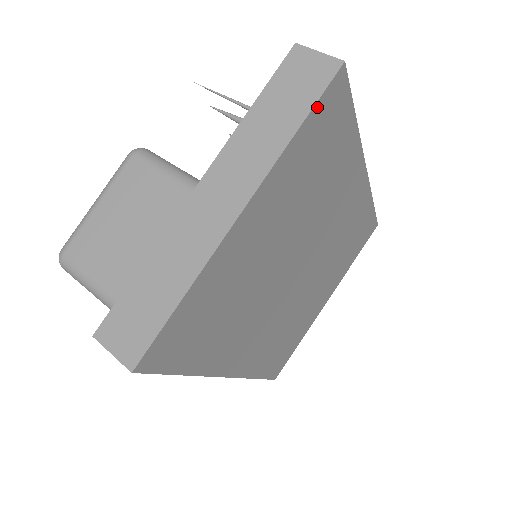
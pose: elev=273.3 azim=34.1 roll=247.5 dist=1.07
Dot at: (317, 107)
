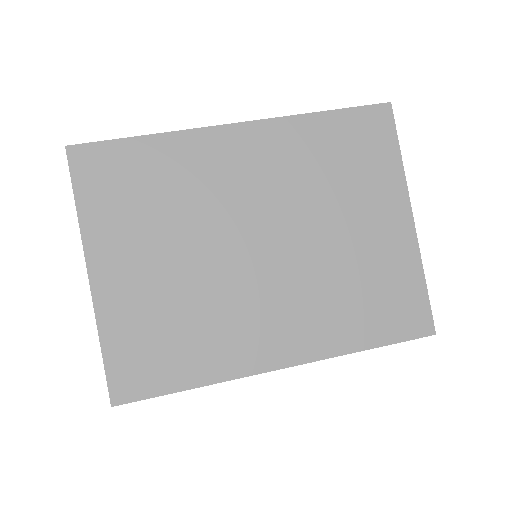
Dot at: (76, 181)
